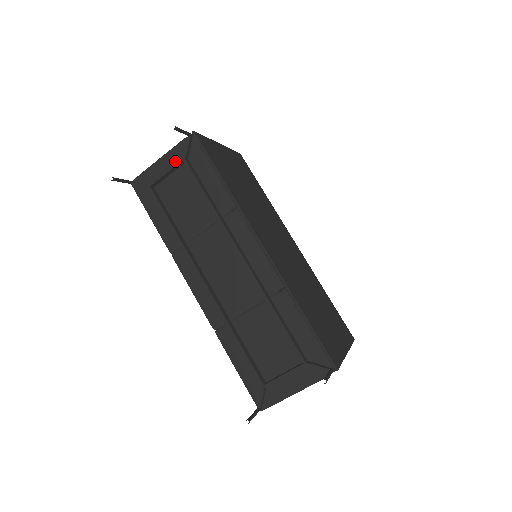
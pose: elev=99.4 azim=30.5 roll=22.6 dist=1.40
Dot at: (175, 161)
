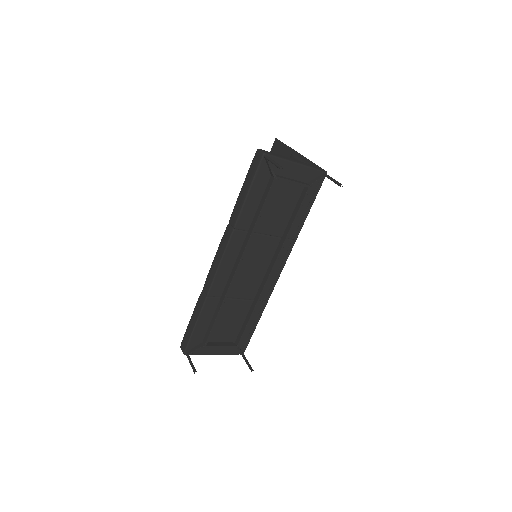
Dot at: (301, 177)
